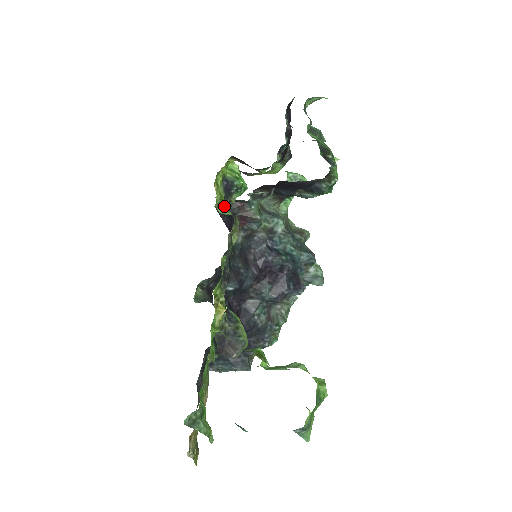
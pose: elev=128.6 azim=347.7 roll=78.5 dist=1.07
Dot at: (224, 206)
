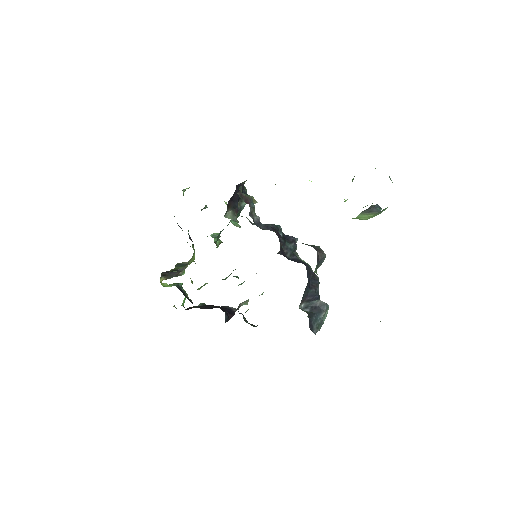
Dot at: occluded
